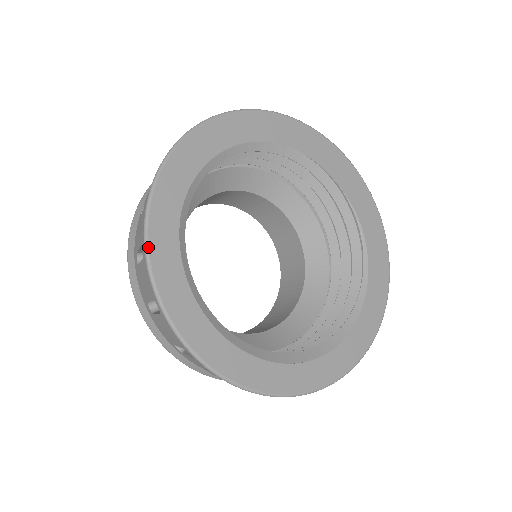
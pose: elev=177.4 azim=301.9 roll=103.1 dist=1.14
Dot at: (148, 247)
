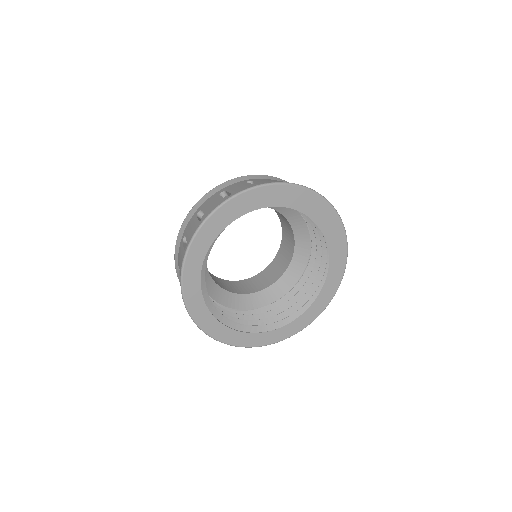
Dot at: (182, 282)
